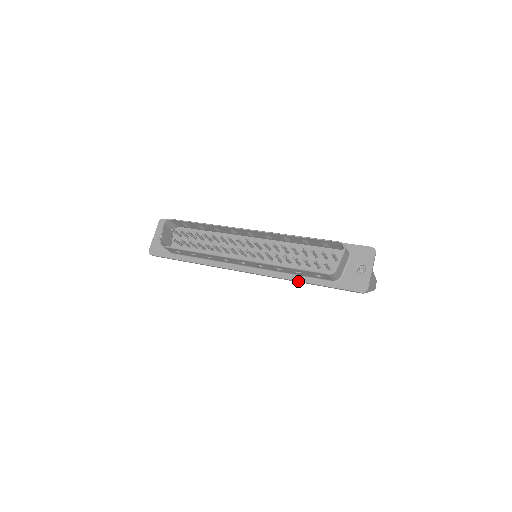
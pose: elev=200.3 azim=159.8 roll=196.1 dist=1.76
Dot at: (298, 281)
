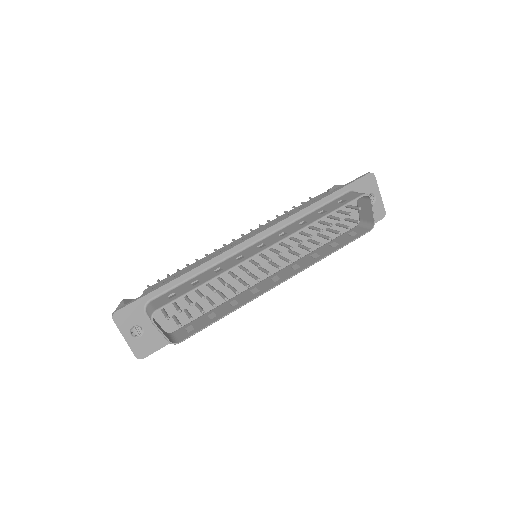
Dot at: occluded
